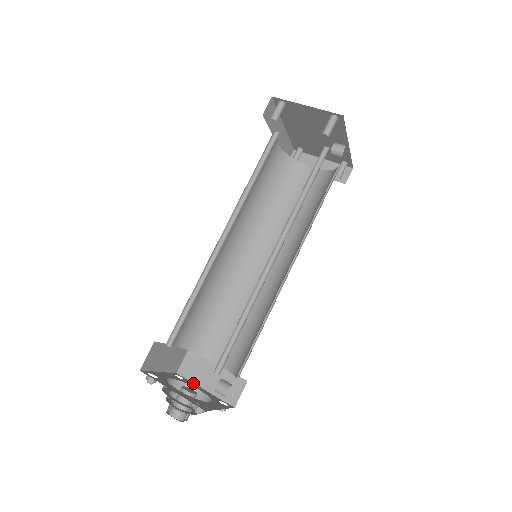
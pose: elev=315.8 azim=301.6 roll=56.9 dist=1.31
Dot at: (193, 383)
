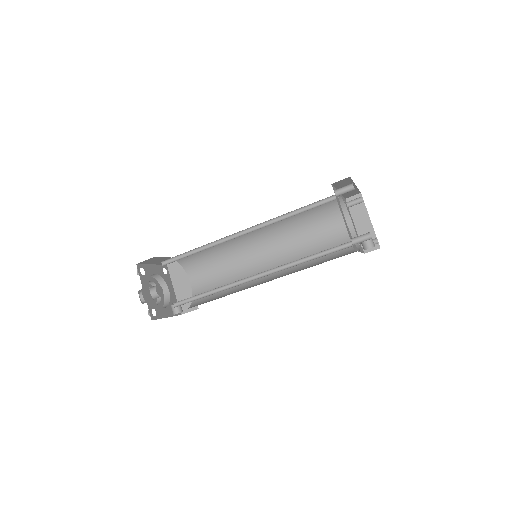
Dot at: (171, 280)
